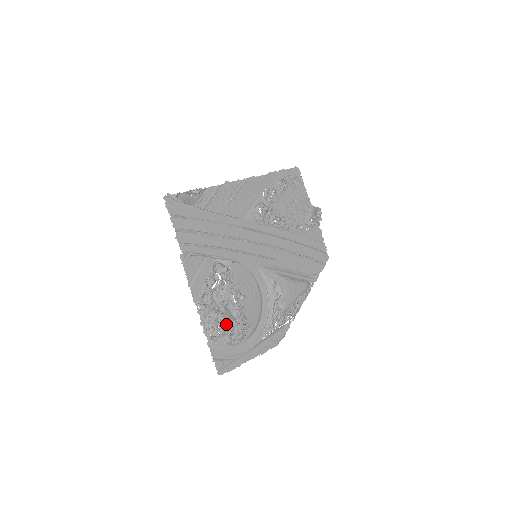
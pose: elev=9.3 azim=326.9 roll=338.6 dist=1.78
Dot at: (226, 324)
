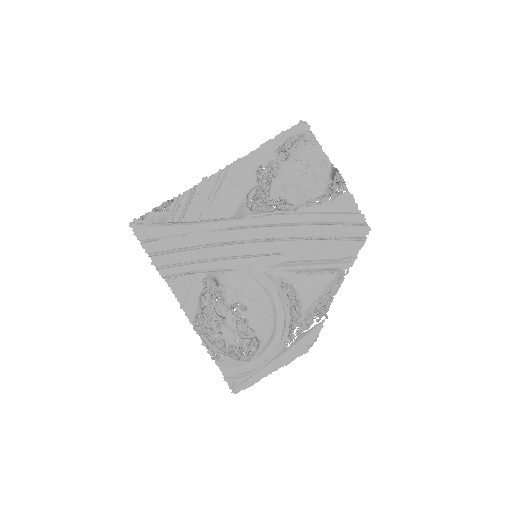
Dot at: (227, 343)
